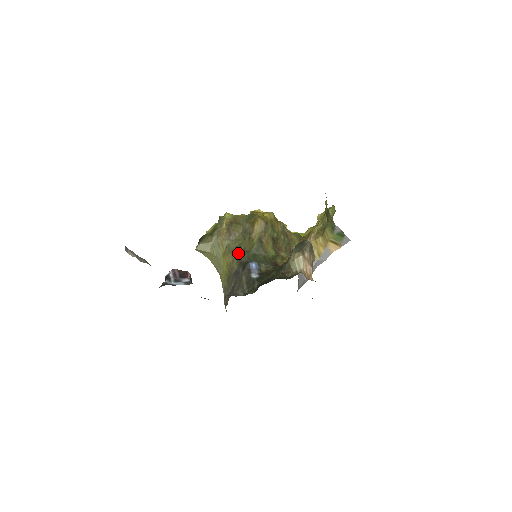
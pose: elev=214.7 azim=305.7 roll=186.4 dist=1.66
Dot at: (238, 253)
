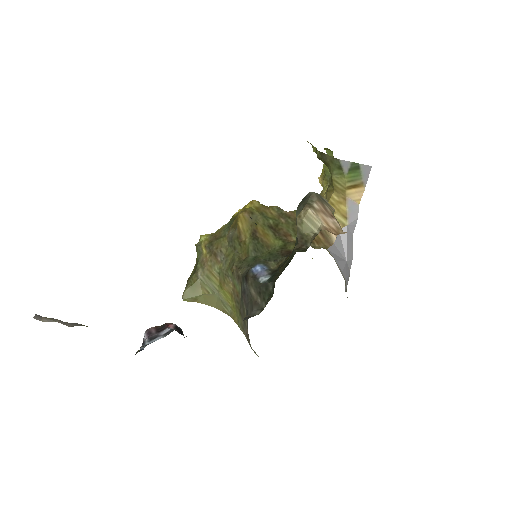
Dot at: (233, 269)
